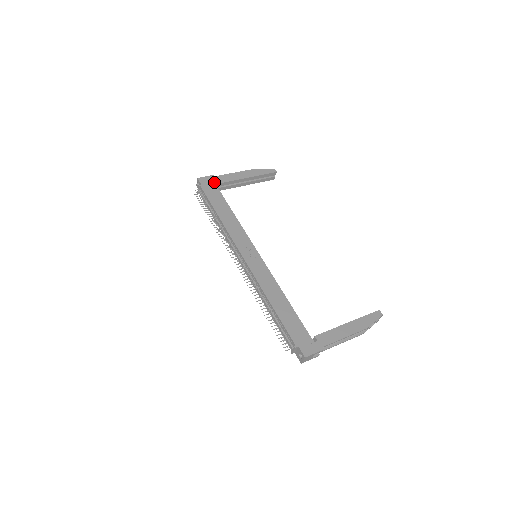
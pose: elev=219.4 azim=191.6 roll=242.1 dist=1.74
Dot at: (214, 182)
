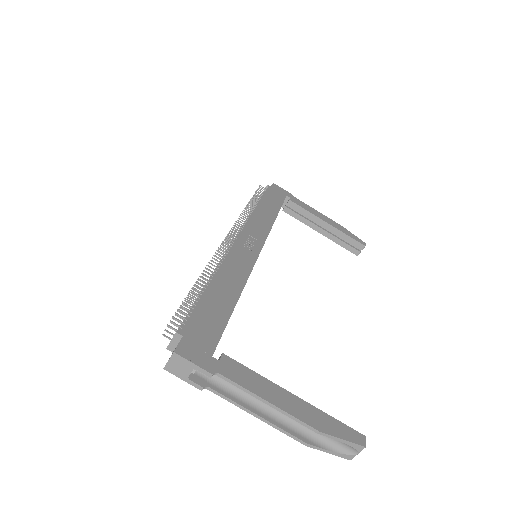
Dot at: (286, 196)
